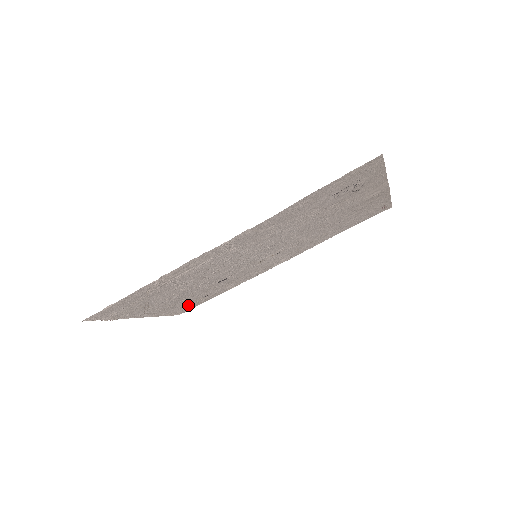
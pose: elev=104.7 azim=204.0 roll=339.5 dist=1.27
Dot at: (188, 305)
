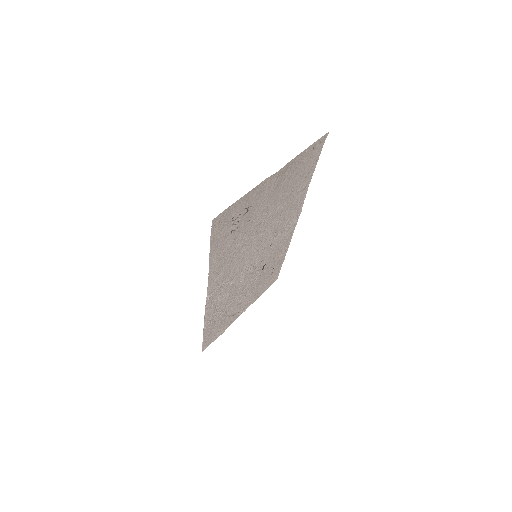
Dot at: (270, 279)
